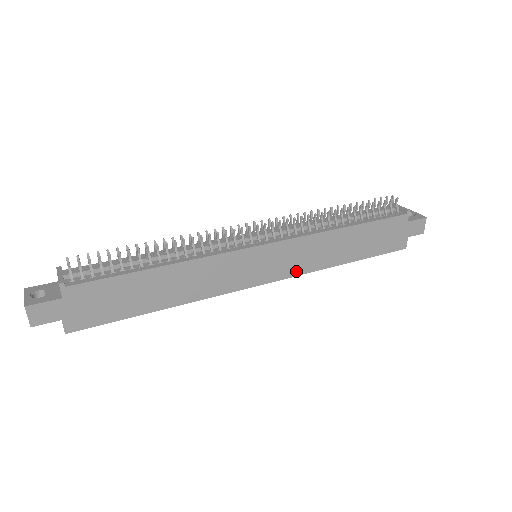
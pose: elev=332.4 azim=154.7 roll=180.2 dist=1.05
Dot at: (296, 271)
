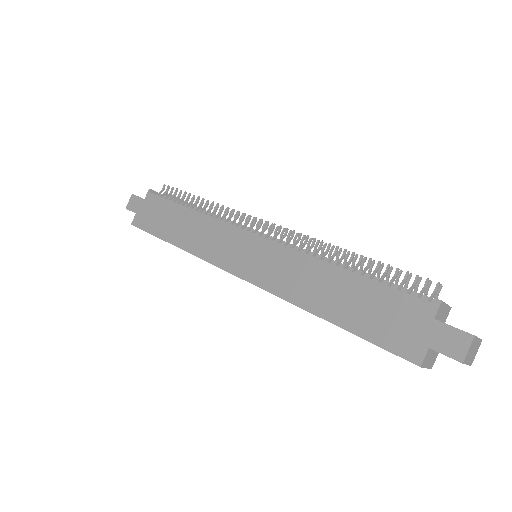
Dot at: (269, 285)
